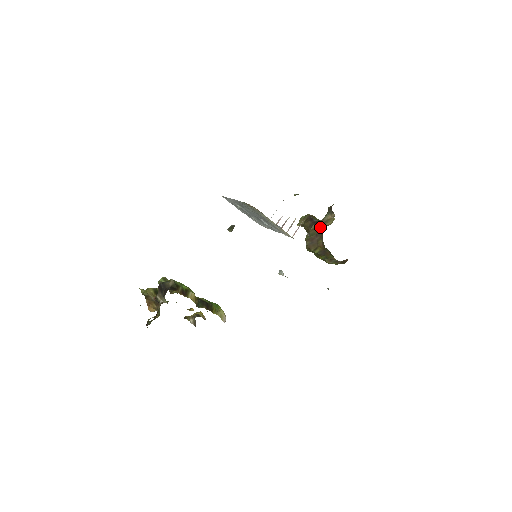
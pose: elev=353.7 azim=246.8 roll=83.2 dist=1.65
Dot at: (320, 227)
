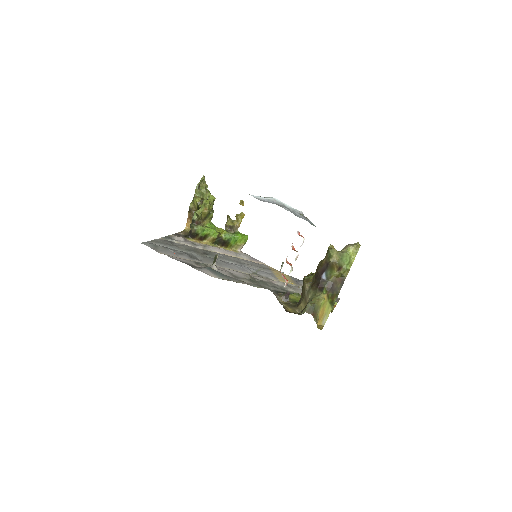
Dot at: (303, 296)
